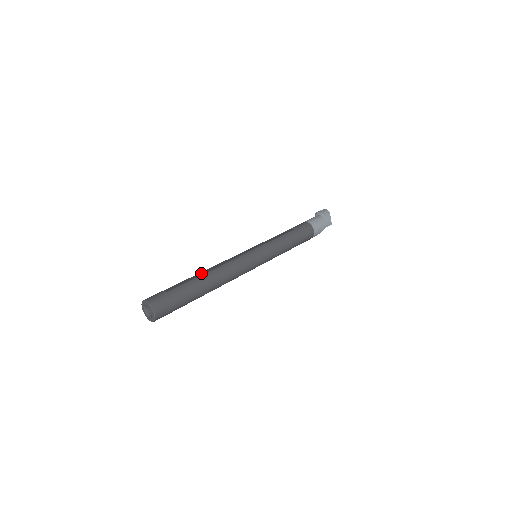
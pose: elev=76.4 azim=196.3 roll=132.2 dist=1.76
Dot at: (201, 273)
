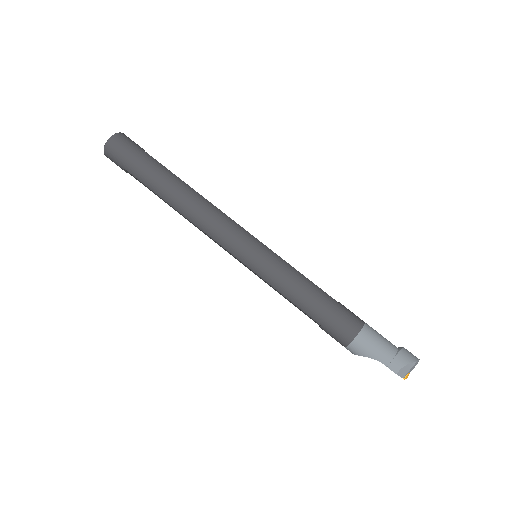
Dot at: occluded
